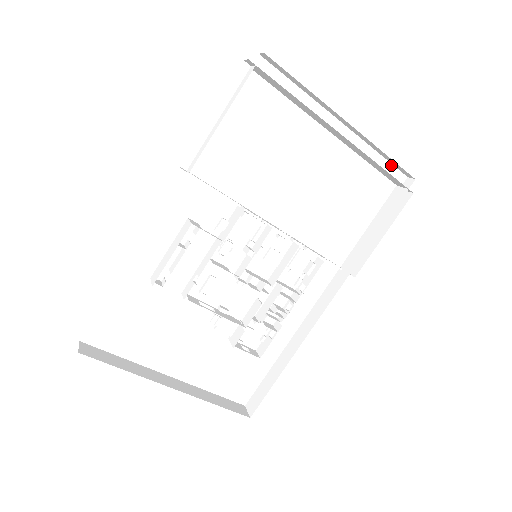
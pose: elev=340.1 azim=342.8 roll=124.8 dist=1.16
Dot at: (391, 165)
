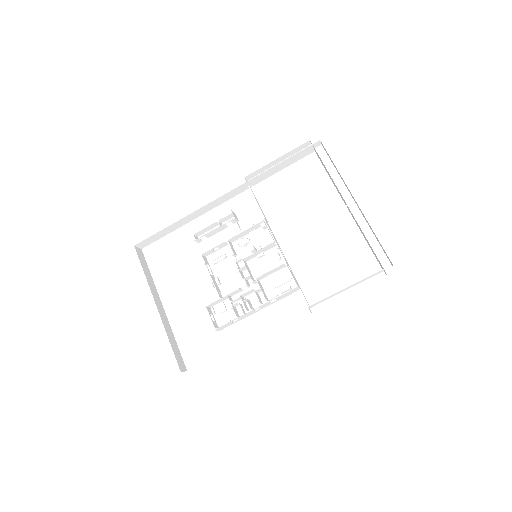
Dot at: (382, 250)
